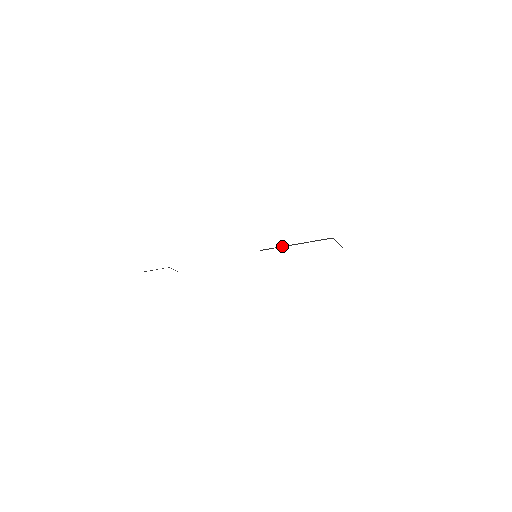
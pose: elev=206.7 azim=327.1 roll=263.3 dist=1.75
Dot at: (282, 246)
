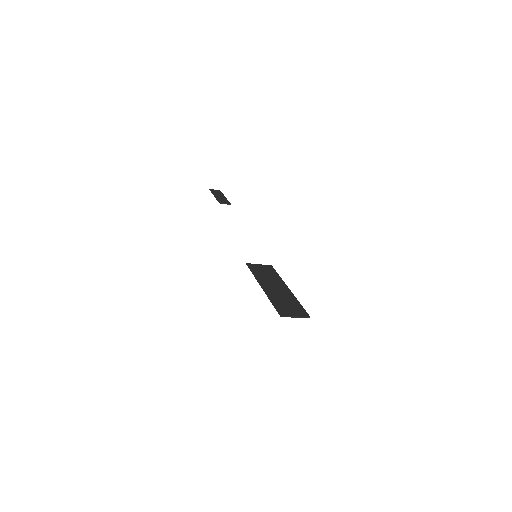
Dot at: (256, 278)
